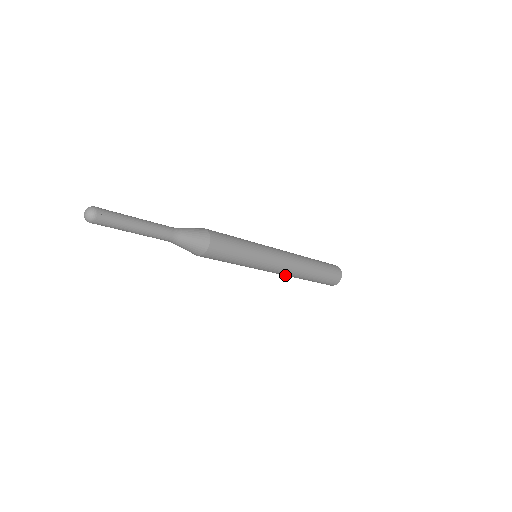
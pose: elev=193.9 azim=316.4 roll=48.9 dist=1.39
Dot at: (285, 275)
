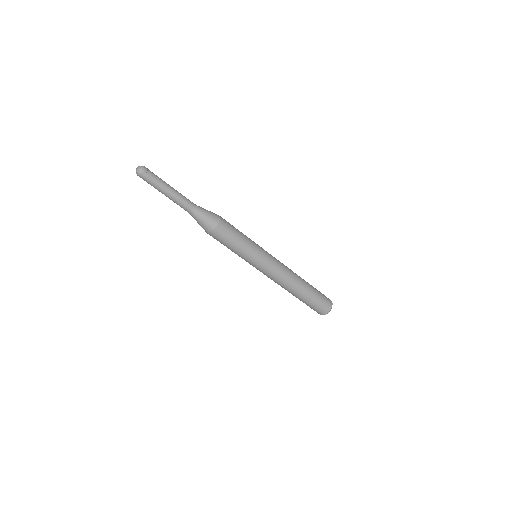
Dot at: (279, 284)
